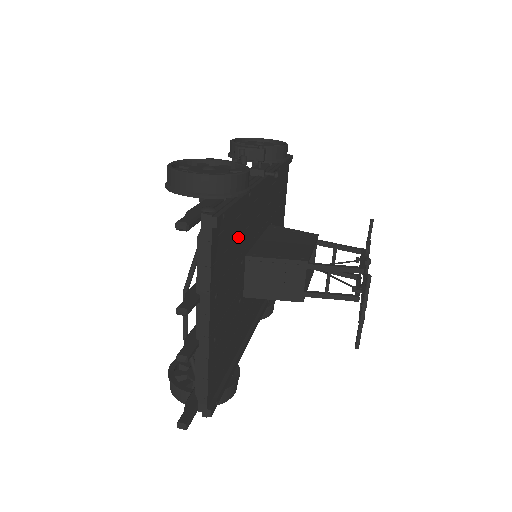
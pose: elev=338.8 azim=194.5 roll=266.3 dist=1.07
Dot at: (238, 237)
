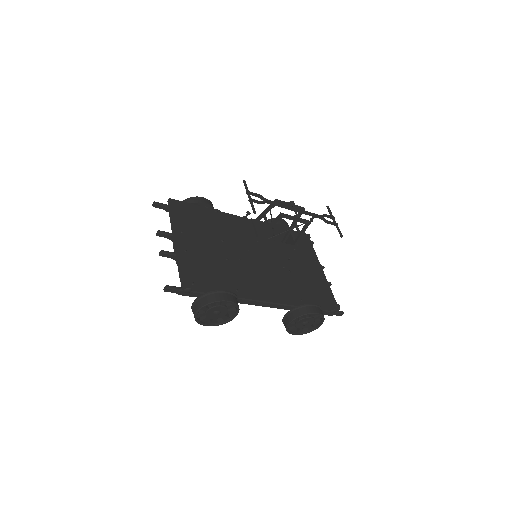
Dot at: (210, 226)
